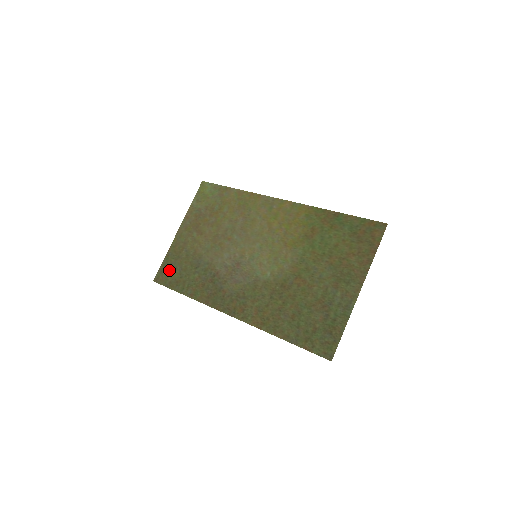
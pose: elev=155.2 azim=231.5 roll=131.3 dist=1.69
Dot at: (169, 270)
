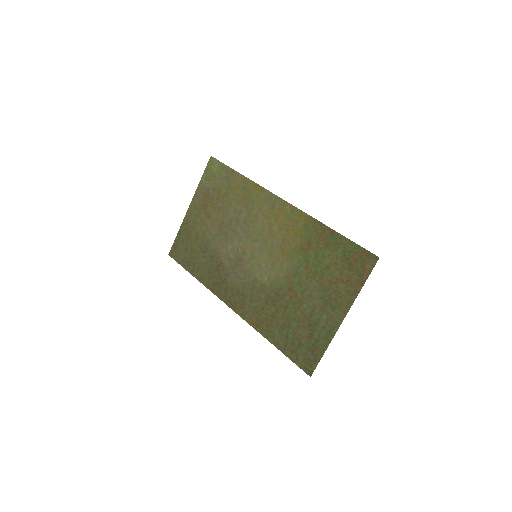
Dot at: (181, 248)
